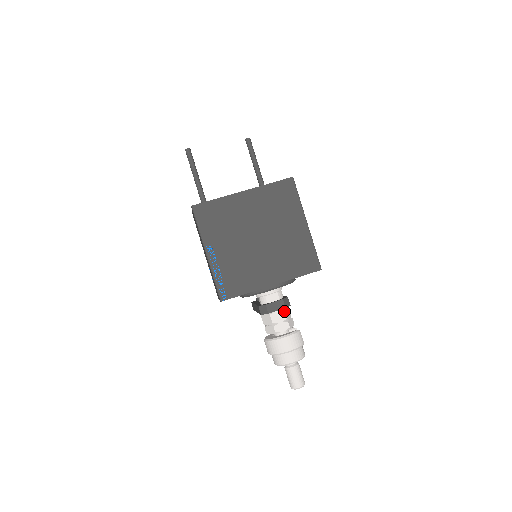
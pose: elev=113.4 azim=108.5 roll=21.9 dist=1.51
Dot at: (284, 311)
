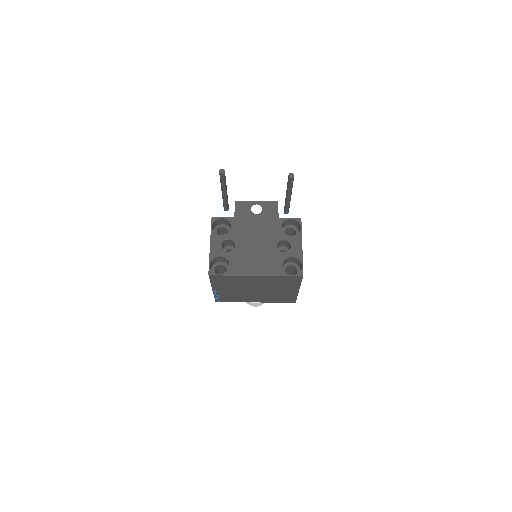
Dot at: occluded
